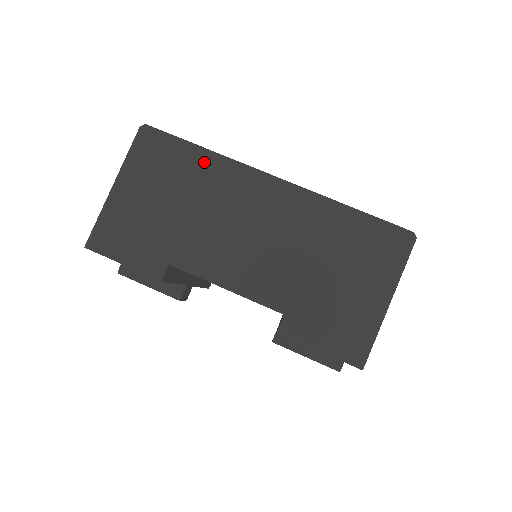
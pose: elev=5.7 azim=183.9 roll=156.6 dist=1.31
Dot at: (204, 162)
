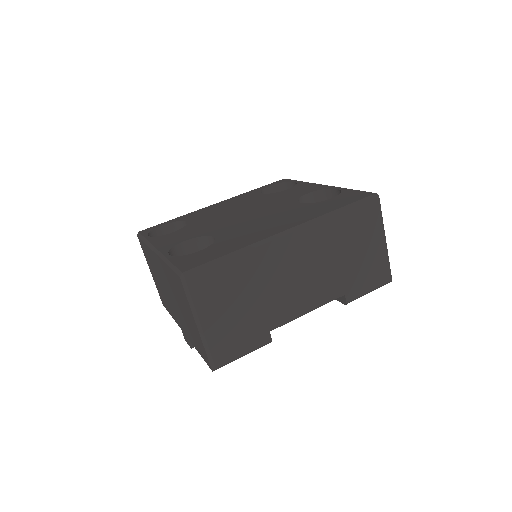
Dot at: (243, 261)
